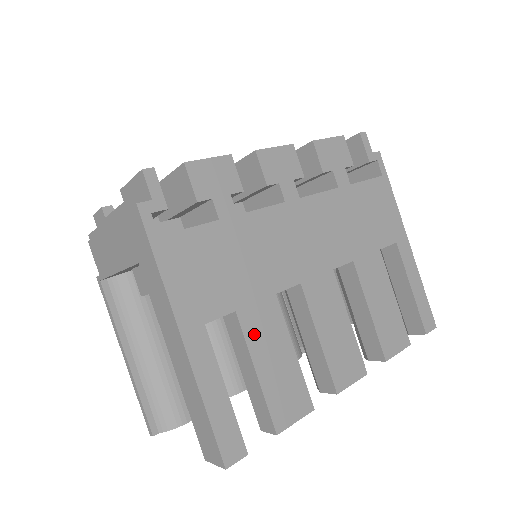
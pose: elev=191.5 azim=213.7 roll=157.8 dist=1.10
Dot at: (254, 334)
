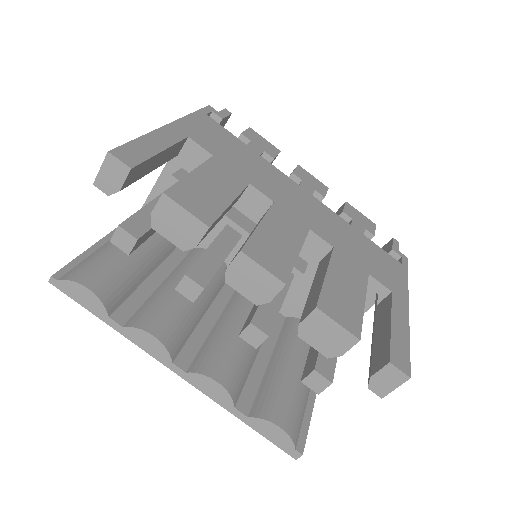
Dot at: (213, 169)
